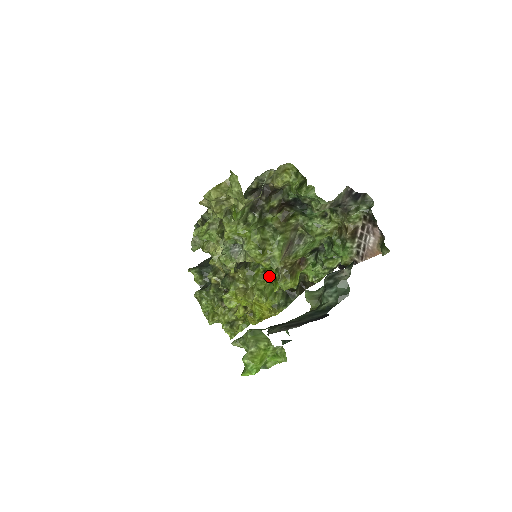
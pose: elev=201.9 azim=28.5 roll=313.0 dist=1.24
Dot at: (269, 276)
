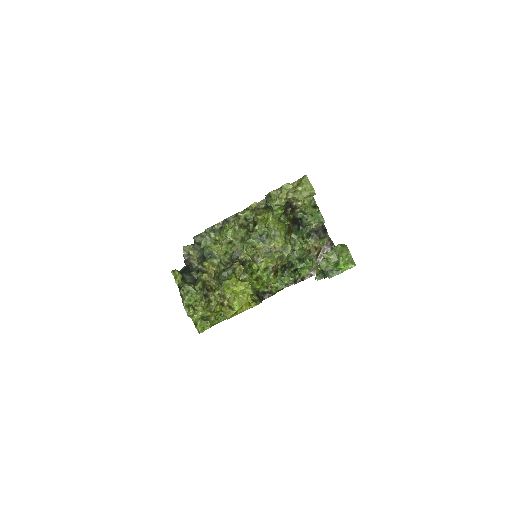
Dot at: occluded
